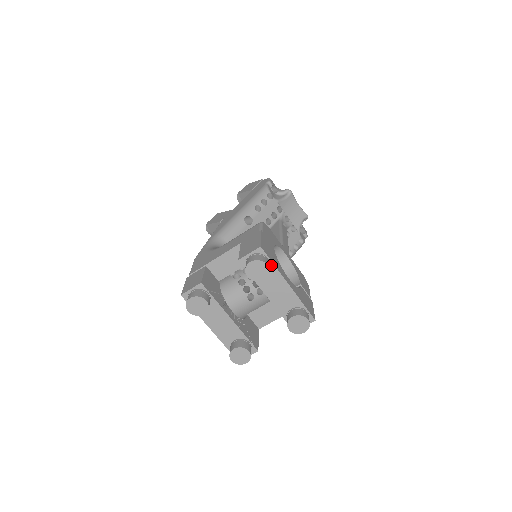
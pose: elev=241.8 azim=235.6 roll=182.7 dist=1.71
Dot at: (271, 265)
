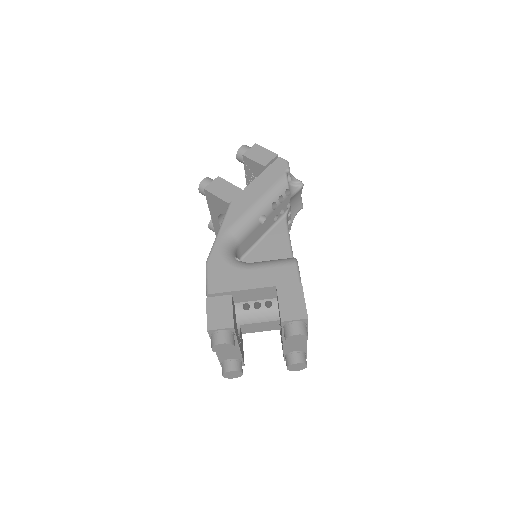
Dot at: occluded
